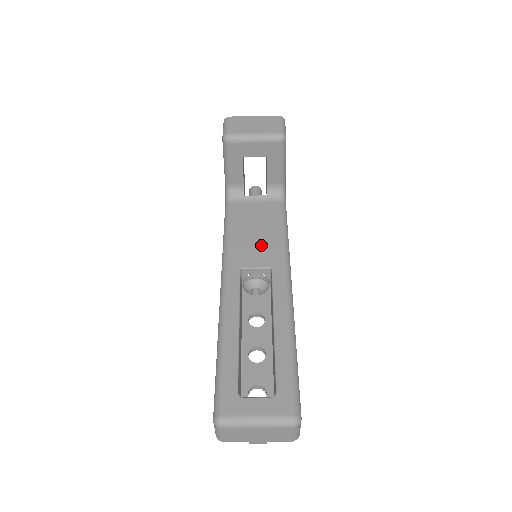
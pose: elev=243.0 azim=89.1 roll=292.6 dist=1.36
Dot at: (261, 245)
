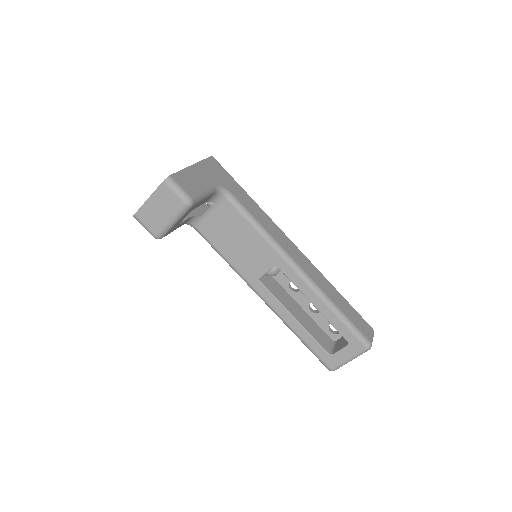
Dot at: (253, 252)
